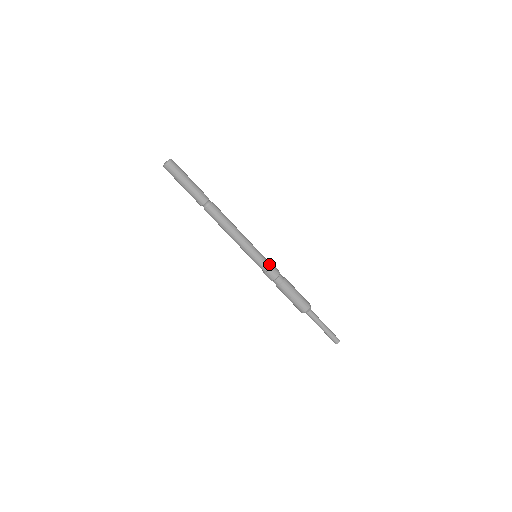
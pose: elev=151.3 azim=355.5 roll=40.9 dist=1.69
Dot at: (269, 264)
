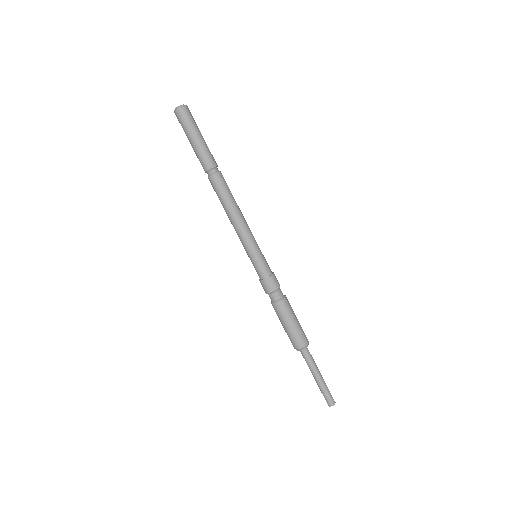
Dot at: (269, 271)
